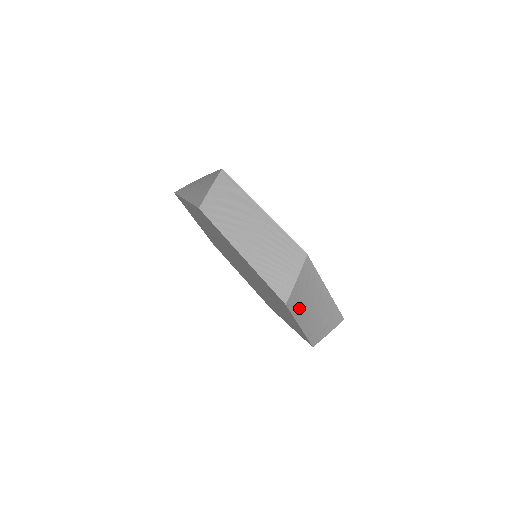
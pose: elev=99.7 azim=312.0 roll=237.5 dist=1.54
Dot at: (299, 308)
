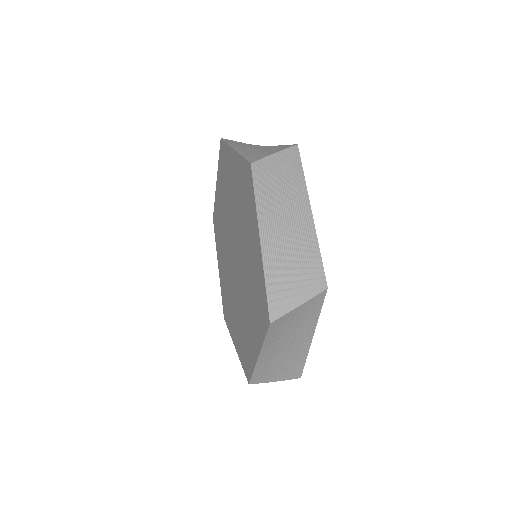
Dot at: (267, 198)
